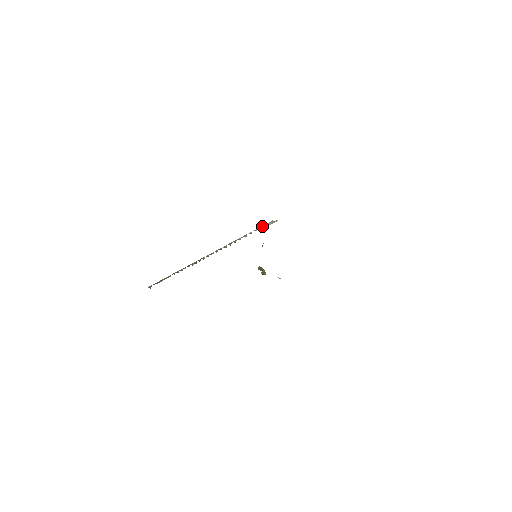
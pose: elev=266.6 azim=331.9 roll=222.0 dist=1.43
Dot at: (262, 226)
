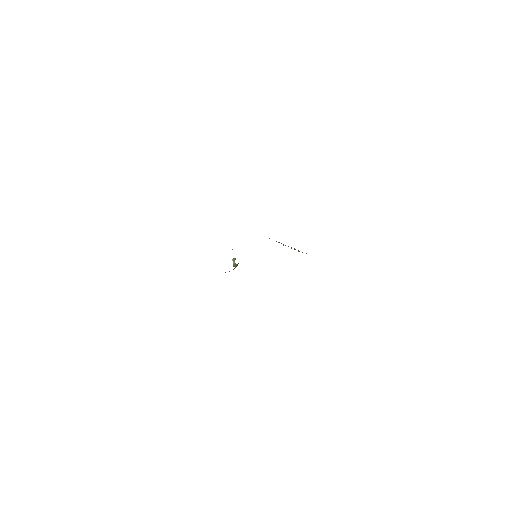
Dot at: occluded
